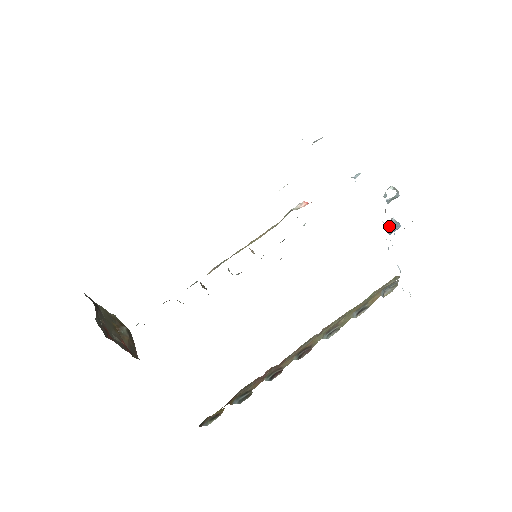
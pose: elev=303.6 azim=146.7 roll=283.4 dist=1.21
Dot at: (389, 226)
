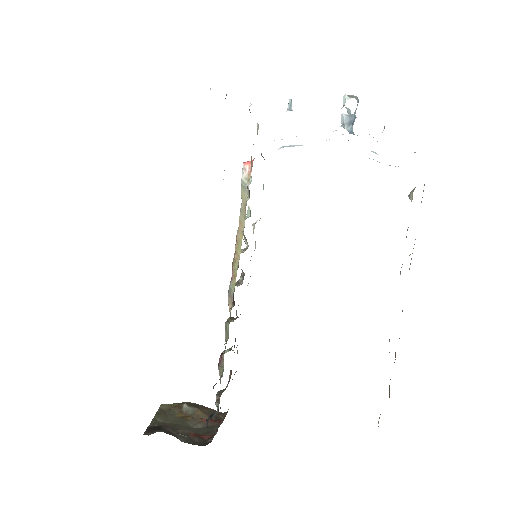
Dot at: (347, 126)
